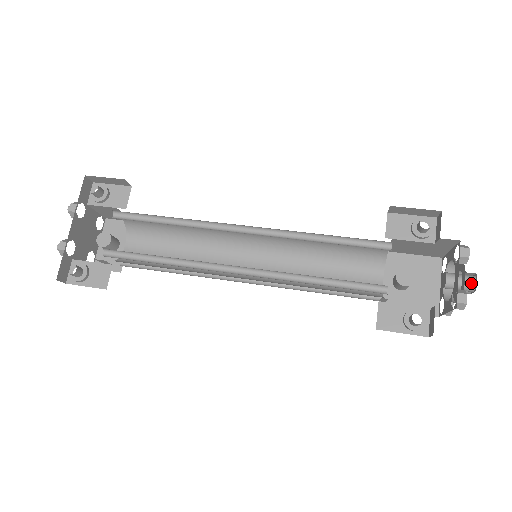
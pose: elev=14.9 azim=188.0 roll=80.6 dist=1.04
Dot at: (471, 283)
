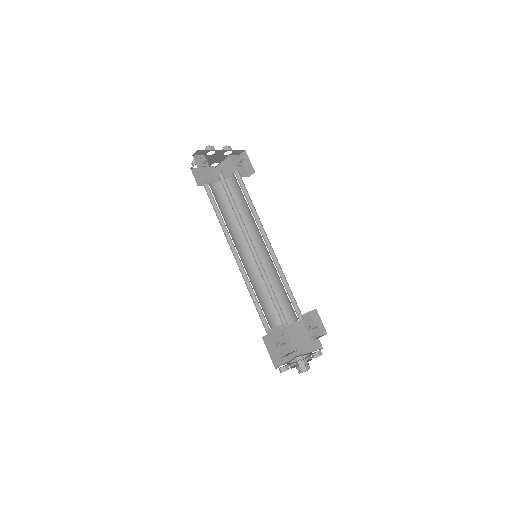
Dot at: (306, 368)
